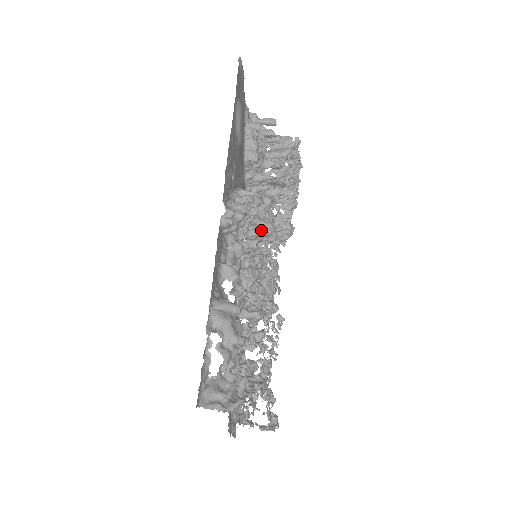
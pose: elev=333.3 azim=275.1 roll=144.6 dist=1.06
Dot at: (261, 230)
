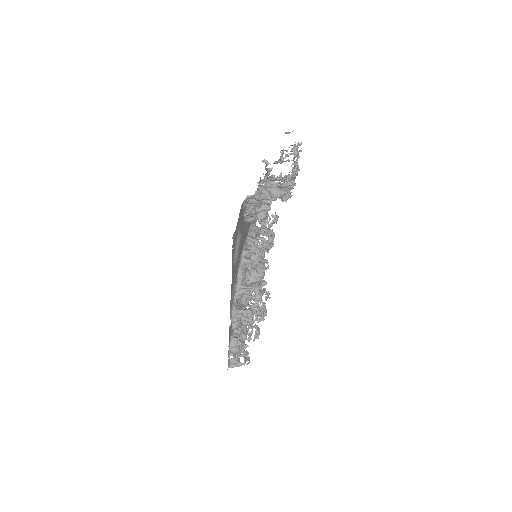
Dot at: occluded
